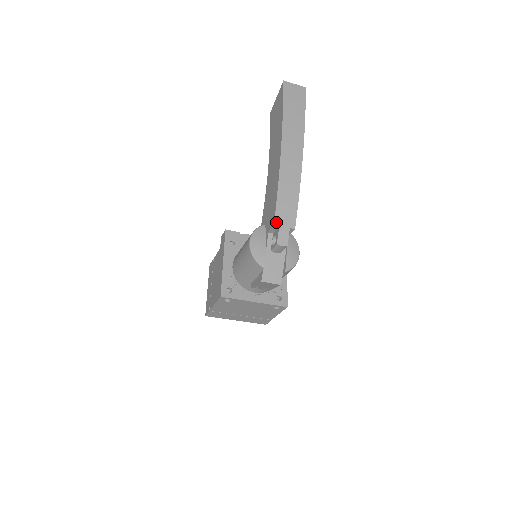
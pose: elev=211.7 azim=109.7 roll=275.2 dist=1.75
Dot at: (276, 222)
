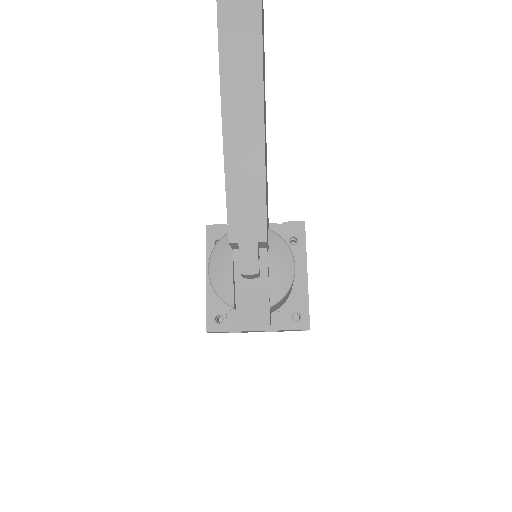
Dot at: (232, 238)
